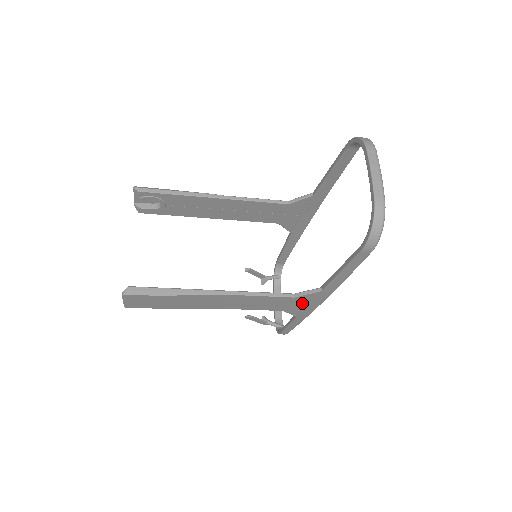
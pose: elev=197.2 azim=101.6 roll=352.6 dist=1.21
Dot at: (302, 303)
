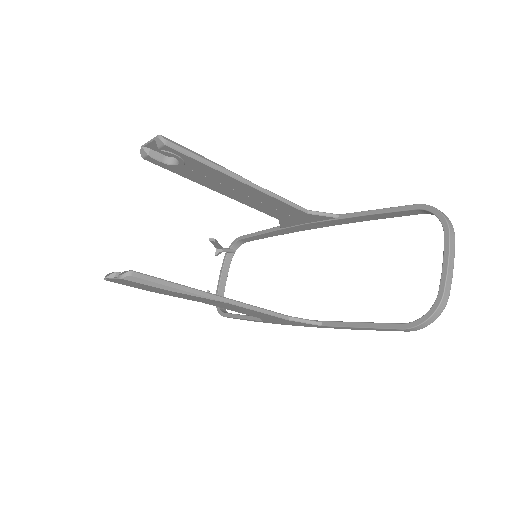
Dot at: (287, 322)
